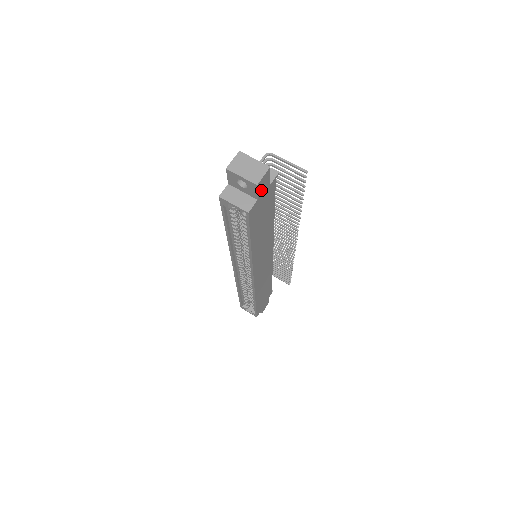
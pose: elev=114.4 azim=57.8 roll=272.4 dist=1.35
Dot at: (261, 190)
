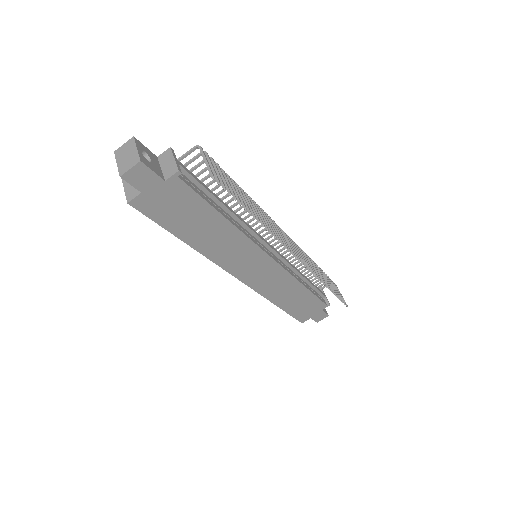
Dot at: (142, 183)
